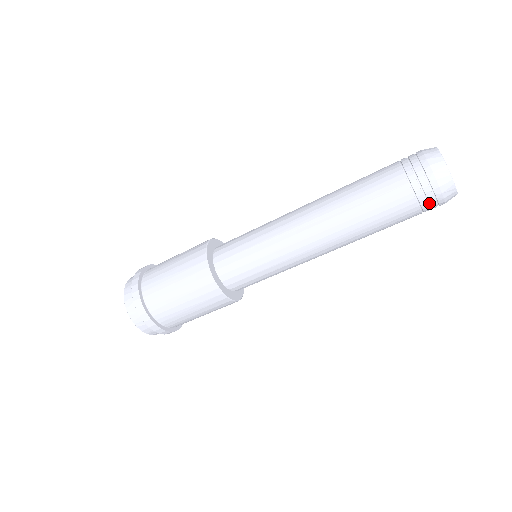
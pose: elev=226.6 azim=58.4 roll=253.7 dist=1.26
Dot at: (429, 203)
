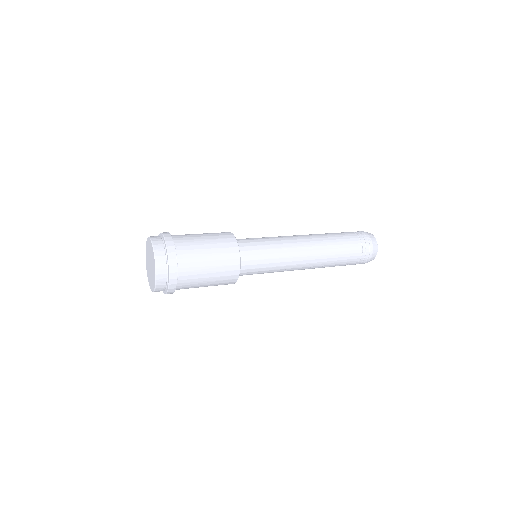
Dot at: occluded
